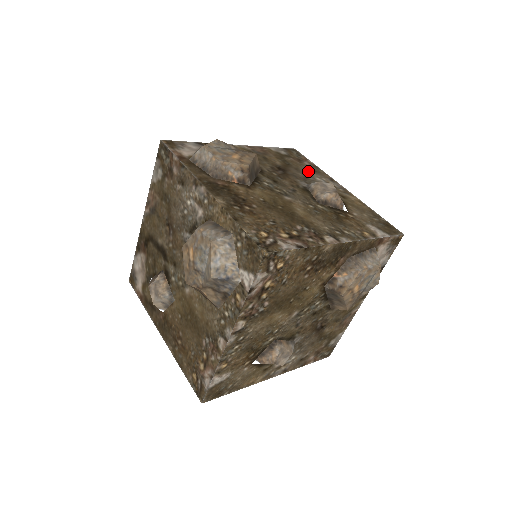
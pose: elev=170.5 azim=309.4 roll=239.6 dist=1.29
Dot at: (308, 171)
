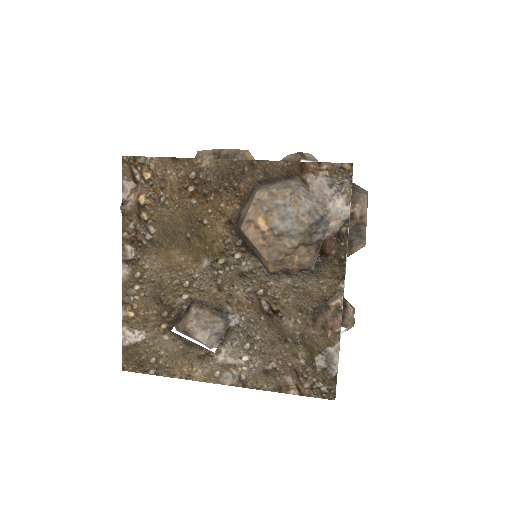
Dot at: occluded
